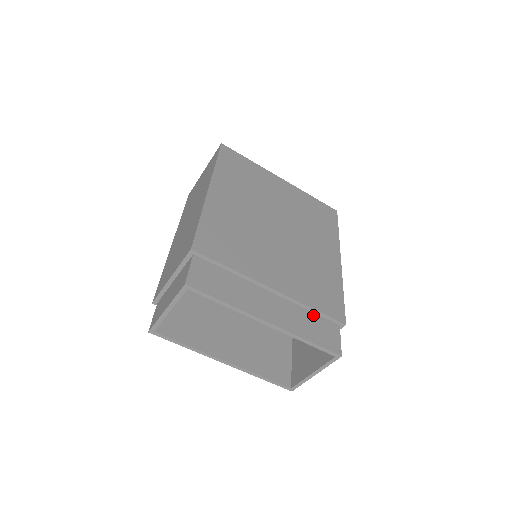
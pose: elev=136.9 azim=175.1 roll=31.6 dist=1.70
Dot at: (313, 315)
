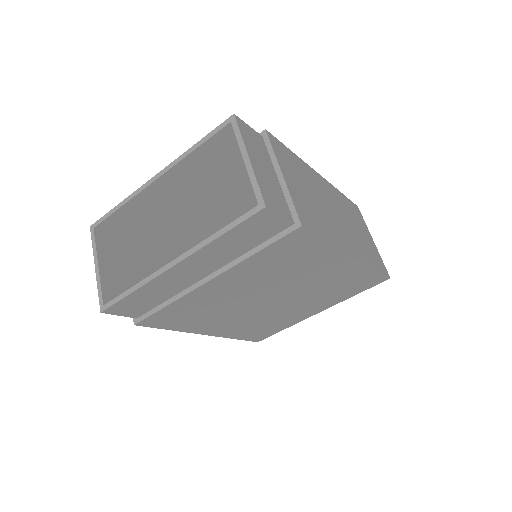
Dot at: occluded
